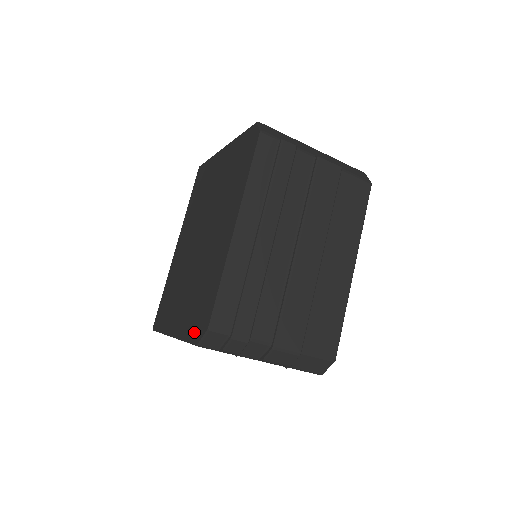
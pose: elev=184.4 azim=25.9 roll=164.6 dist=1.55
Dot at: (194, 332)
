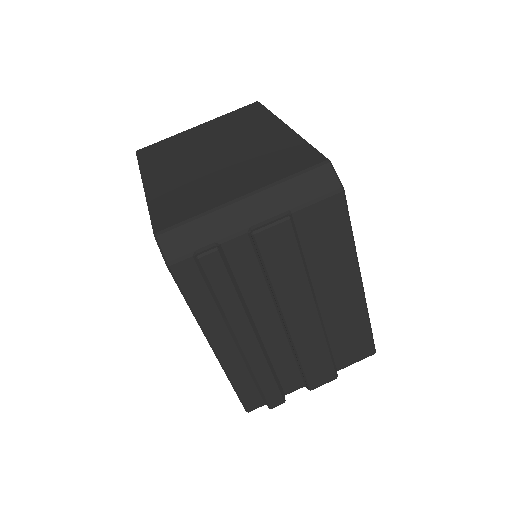
Dot at: occluded
